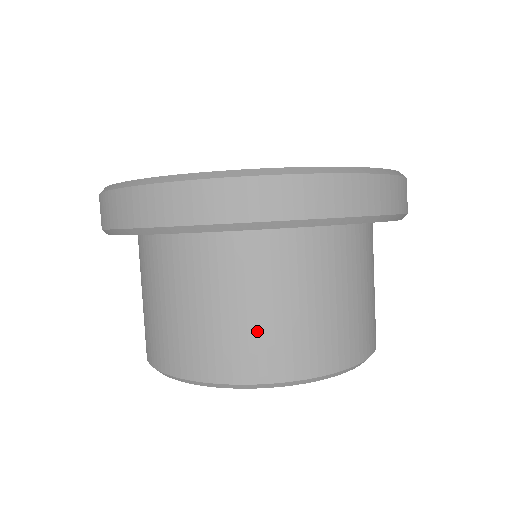
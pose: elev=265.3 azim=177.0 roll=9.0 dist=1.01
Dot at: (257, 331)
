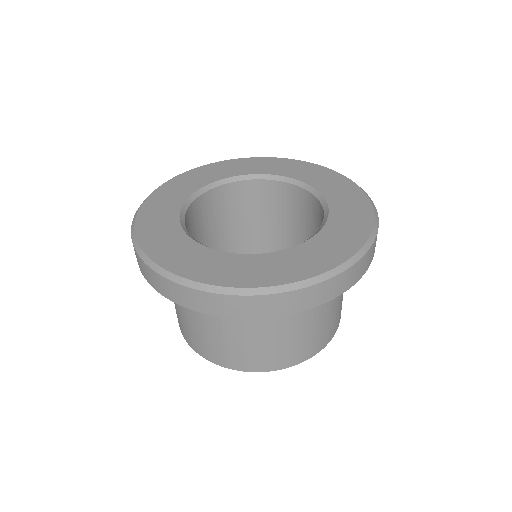
Dot at: (308, 337)
